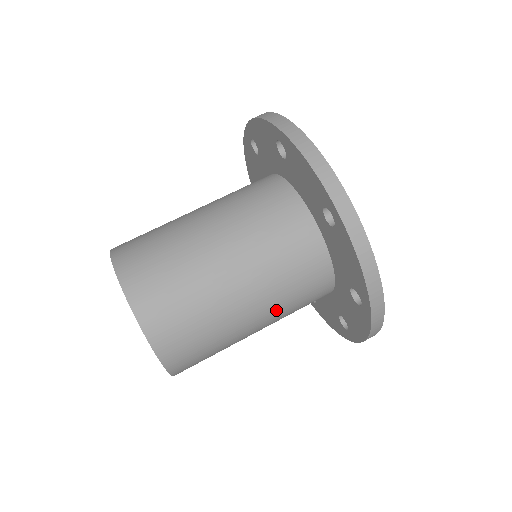
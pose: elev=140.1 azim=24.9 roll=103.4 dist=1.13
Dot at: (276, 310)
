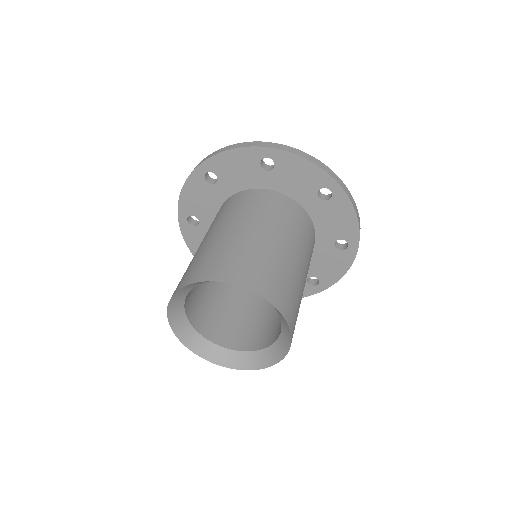
Dot at: occluded
